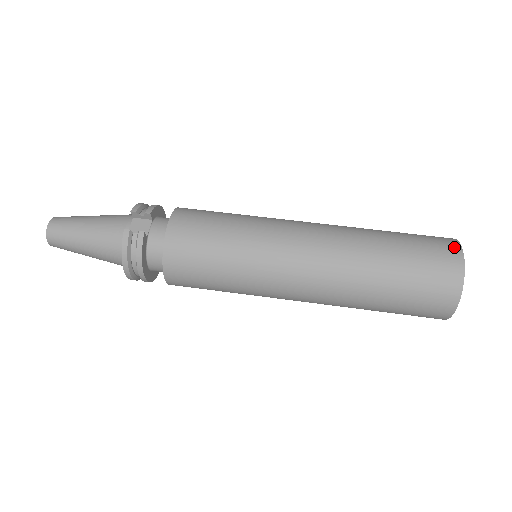
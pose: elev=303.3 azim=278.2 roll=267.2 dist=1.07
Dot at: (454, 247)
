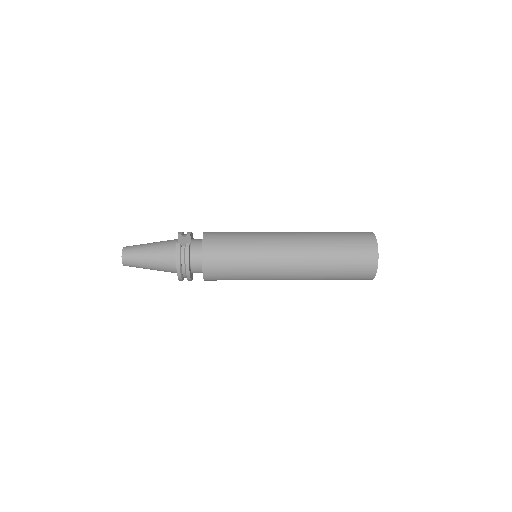
Dot at: (370, 233)
